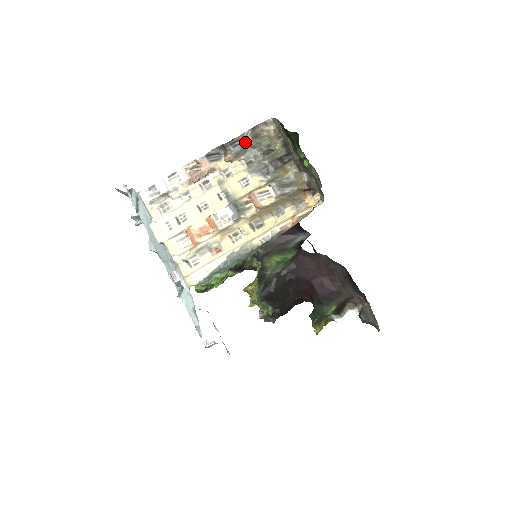
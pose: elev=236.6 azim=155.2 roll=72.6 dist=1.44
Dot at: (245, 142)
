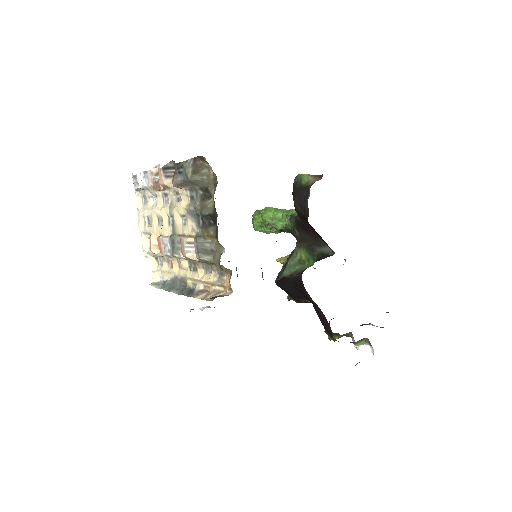
Dot at: (186, 174)
